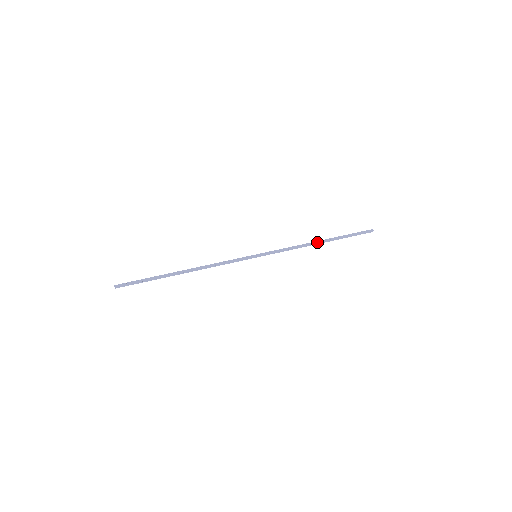
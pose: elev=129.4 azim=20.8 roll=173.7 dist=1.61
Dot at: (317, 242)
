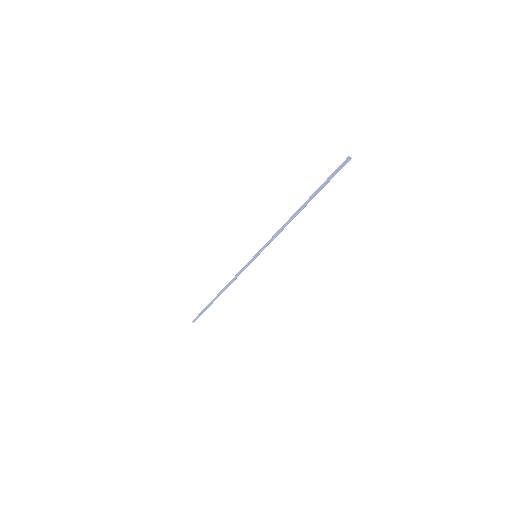
Dot at: (297, 213)
